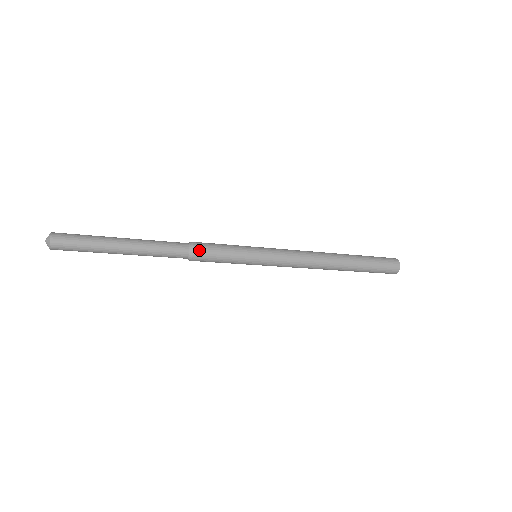
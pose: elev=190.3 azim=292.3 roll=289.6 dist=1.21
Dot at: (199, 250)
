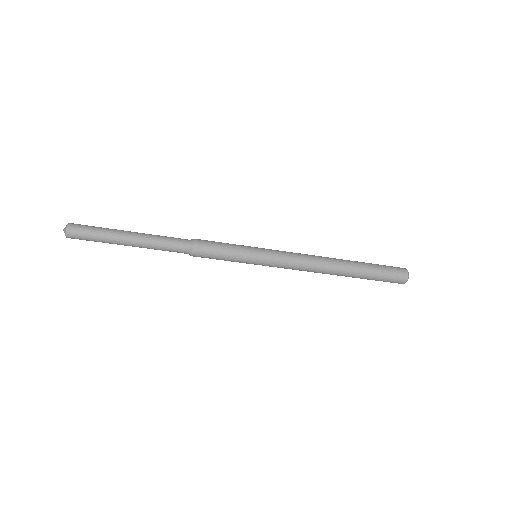
Dot at: (199, 241)
